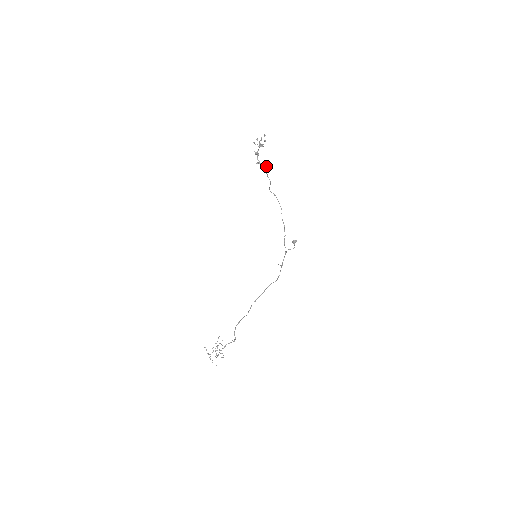
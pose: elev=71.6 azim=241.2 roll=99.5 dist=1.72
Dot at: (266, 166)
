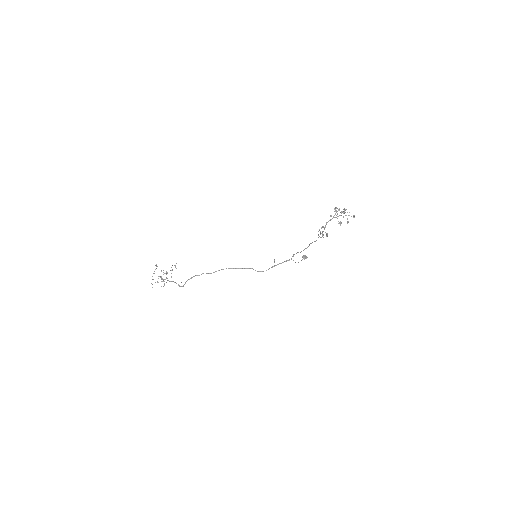
Dot at: (327, 235)
